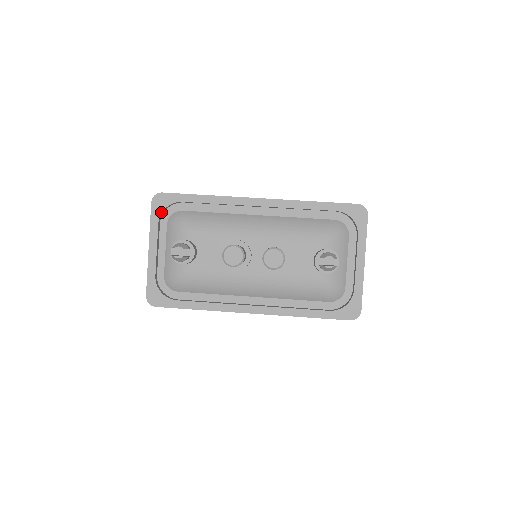
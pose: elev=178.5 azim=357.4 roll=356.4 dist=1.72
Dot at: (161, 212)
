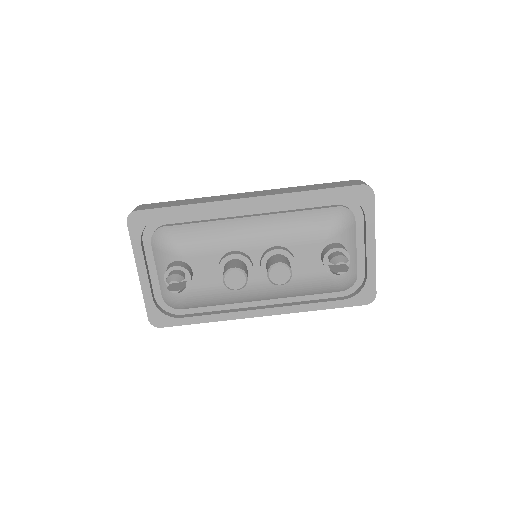
Dot at: (141, 232)
